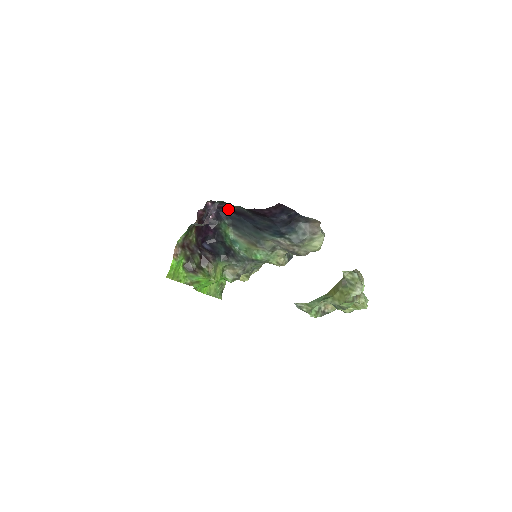
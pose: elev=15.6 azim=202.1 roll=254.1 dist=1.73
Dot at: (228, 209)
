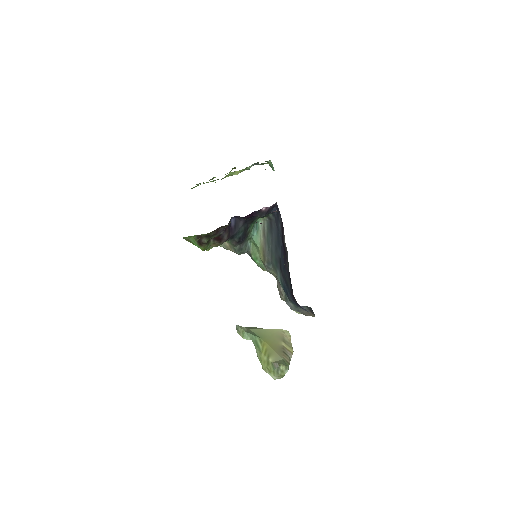
Dot at: (282, 224)
